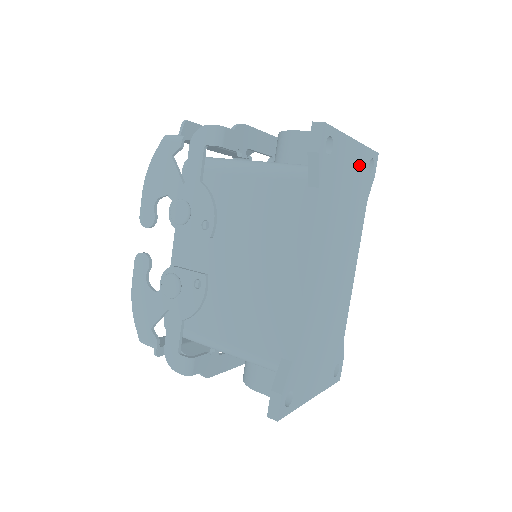
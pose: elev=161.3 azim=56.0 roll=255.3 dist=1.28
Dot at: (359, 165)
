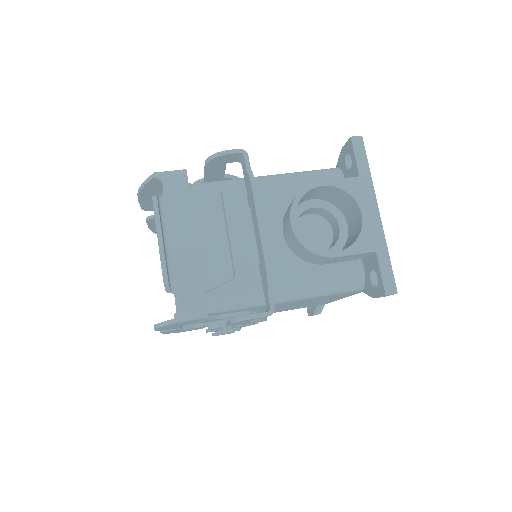
Dot at: occluded
